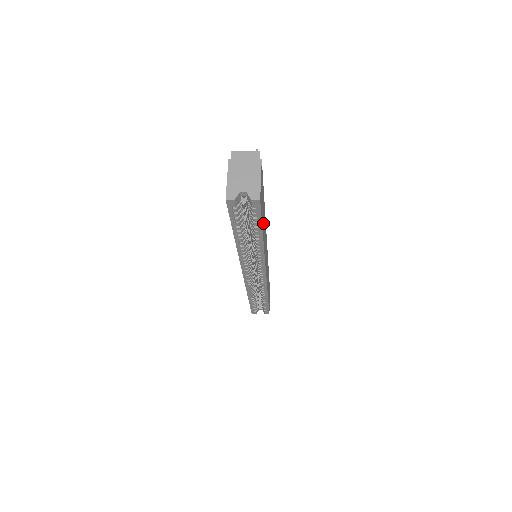
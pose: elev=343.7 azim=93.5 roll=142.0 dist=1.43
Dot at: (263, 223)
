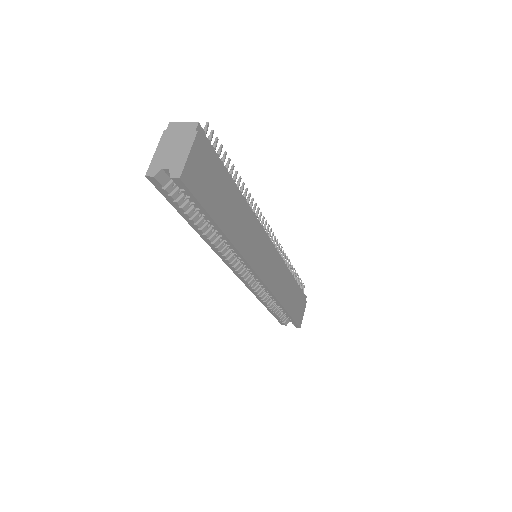
Dot at: (223, 213)
